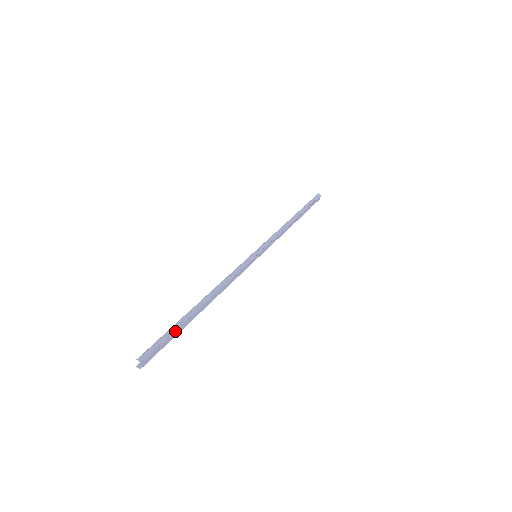
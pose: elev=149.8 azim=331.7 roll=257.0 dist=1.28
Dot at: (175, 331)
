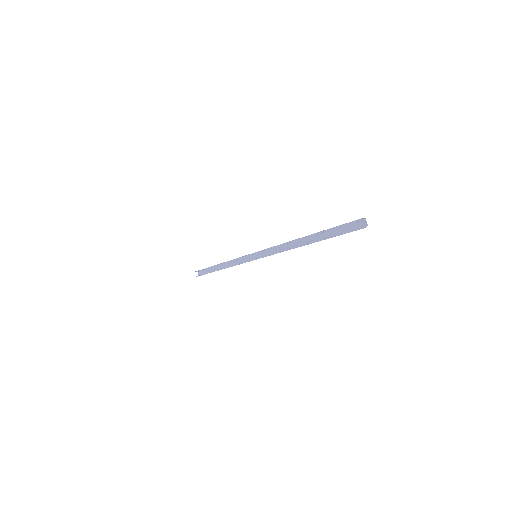
Dot at: (333, 229)
